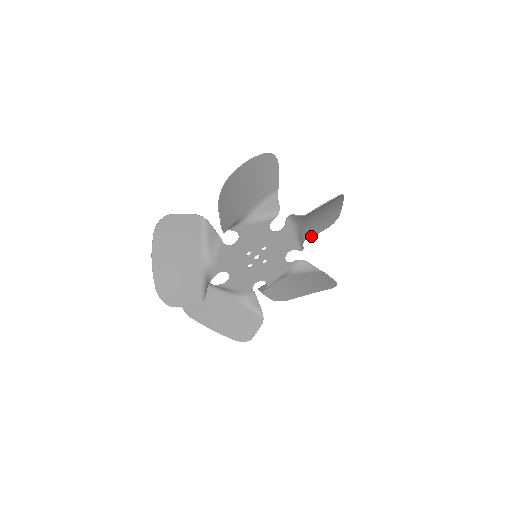
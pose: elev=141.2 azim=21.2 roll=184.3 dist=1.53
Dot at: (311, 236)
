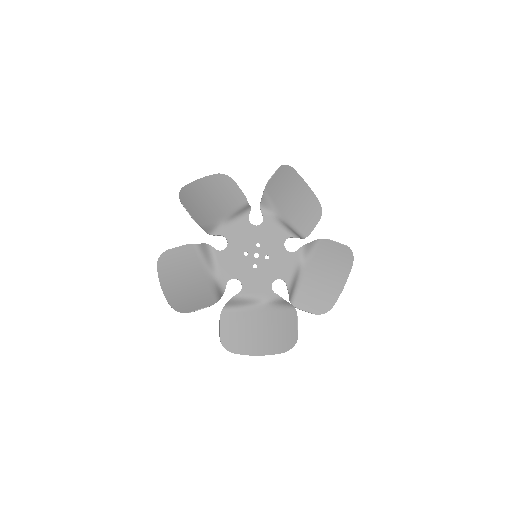
Dot at: (308, 233)
